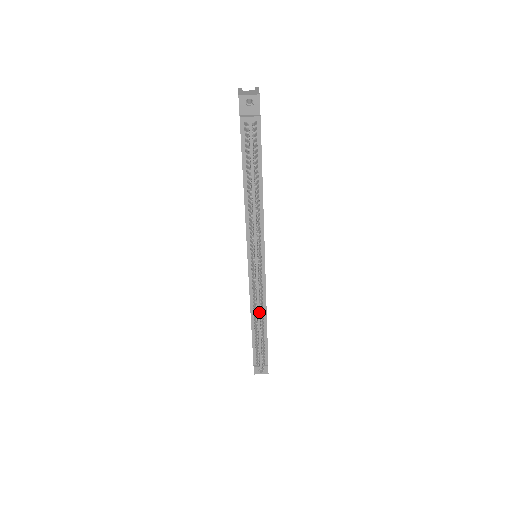
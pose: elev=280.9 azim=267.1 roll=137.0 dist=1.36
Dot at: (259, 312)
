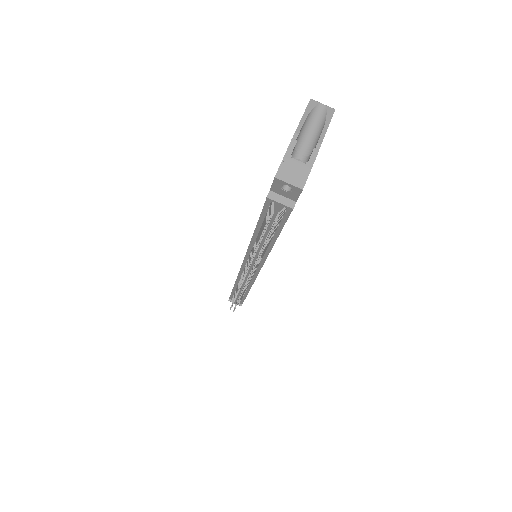
Dot at: occluded
